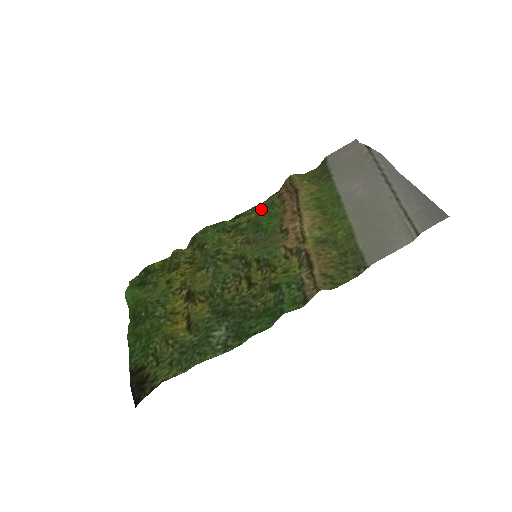
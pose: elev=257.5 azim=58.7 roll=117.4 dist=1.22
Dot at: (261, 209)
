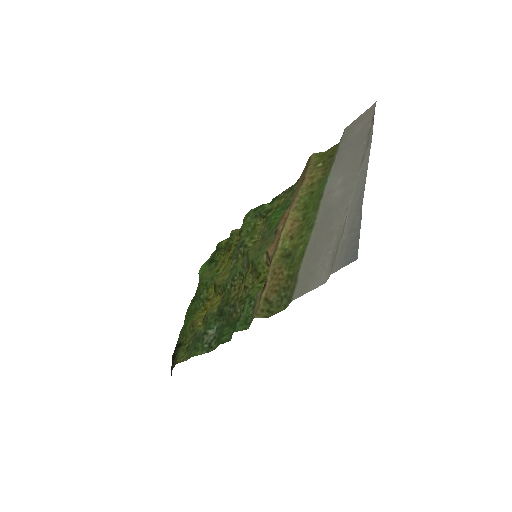
Dot at: (289, 193)
